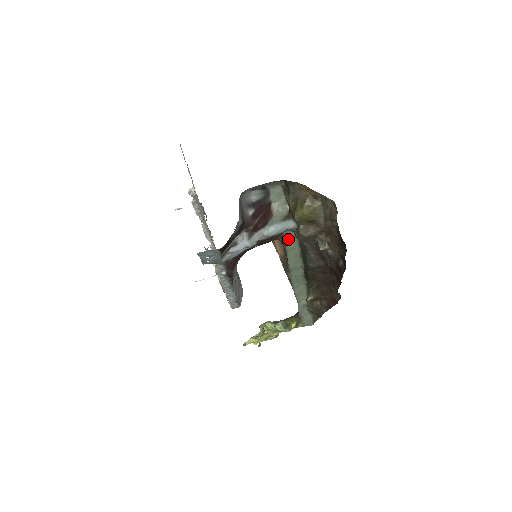
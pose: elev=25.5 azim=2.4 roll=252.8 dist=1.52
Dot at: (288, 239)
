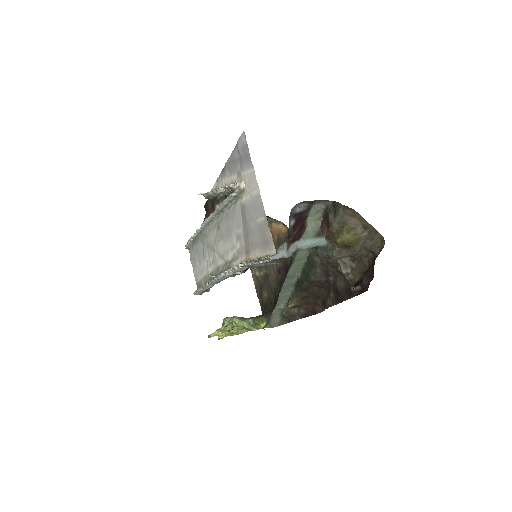
Dot at: (302, 250)
